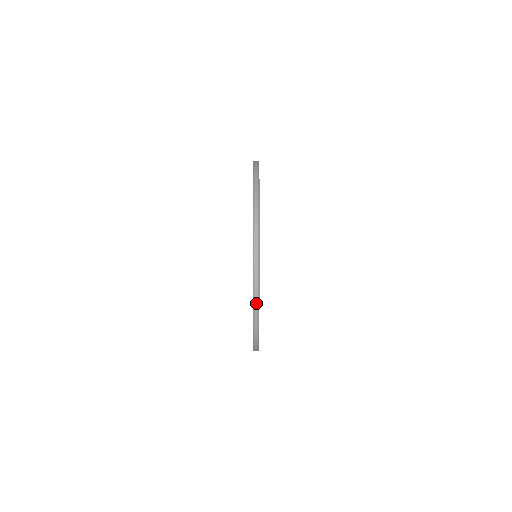
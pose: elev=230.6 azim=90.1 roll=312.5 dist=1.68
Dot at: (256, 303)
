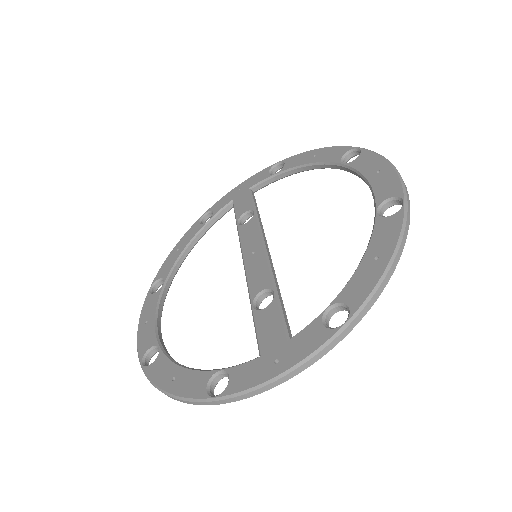
Dot at: (407, 228)
